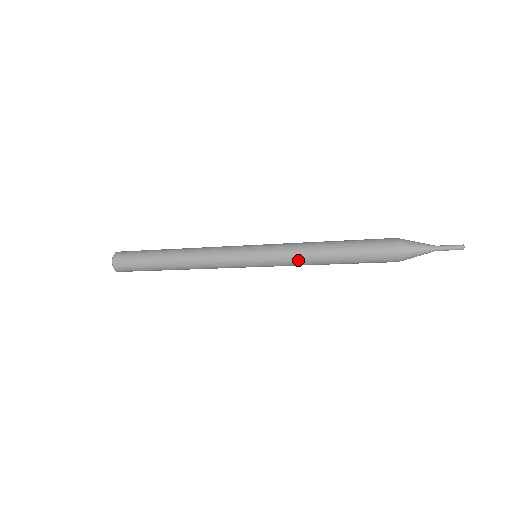
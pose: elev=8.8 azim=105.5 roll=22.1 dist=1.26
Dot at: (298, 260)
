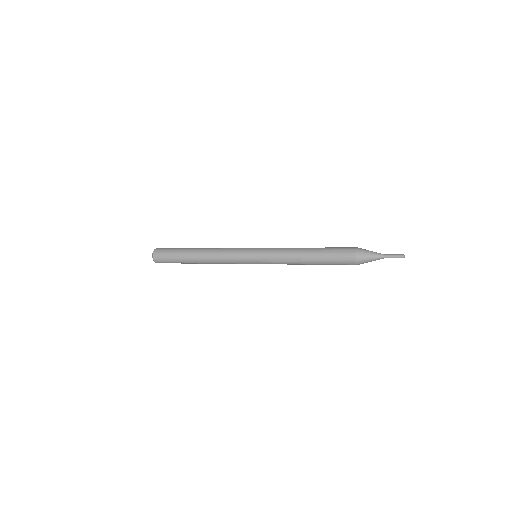
Dot at: (287, 264)
